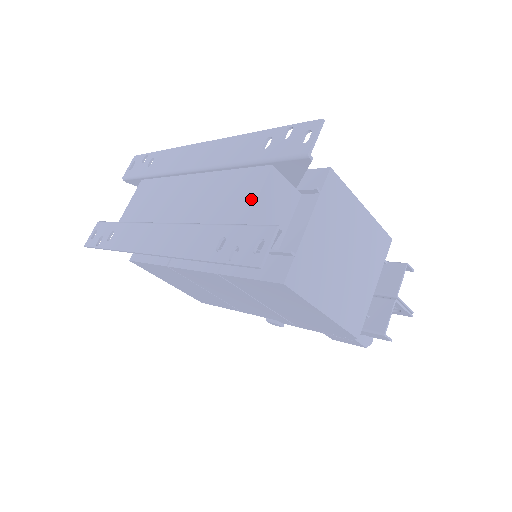
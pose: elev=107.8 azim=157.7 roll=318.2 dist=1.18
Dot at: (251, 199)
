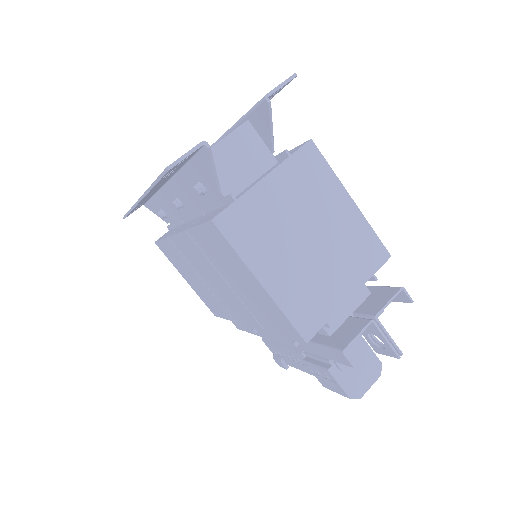
Dot at: (216, 143)
